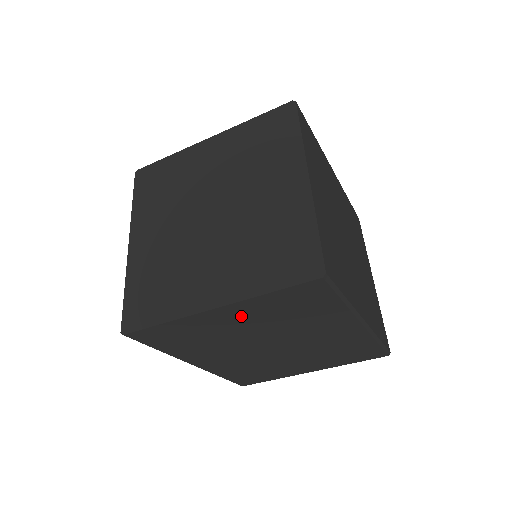
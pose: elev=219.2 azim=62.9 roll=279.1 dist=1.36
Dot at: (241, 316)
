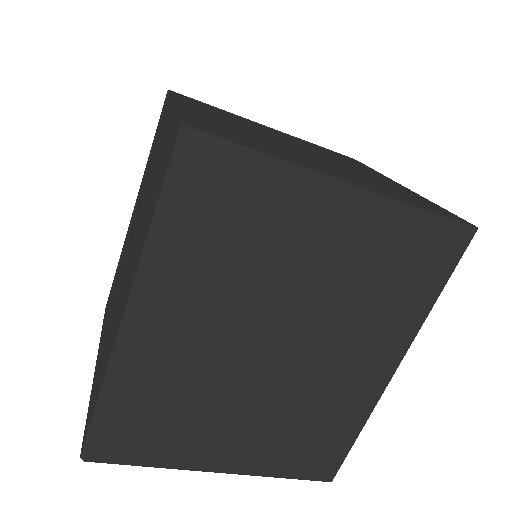
Dot at: (348, 232)
